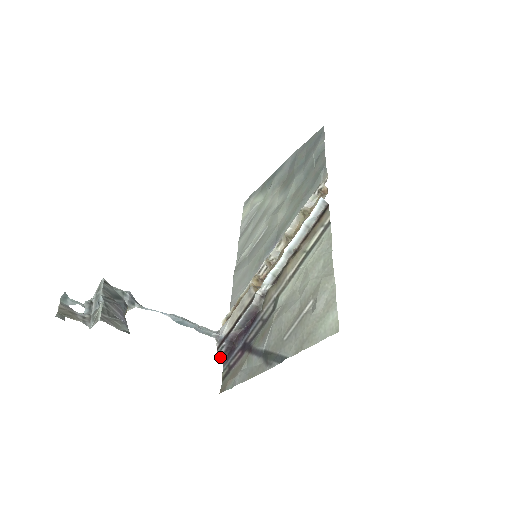
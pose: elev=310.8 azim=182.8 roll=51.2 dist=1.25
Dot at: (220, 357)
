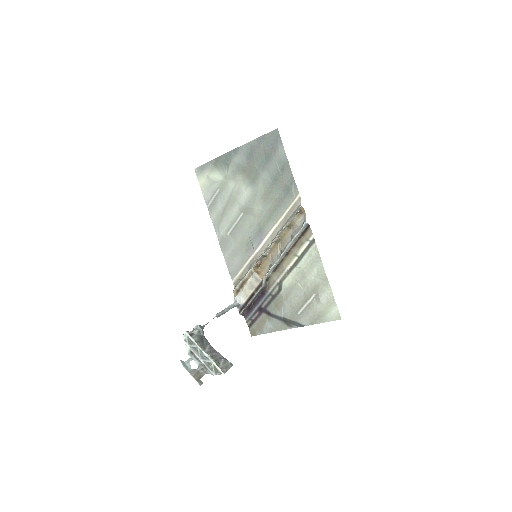
Dot at: (242, 315)
